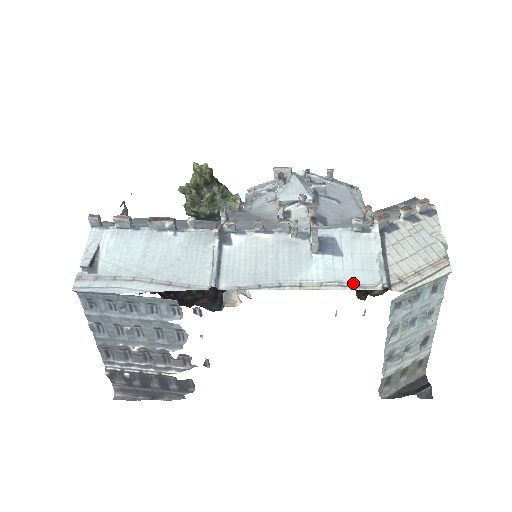
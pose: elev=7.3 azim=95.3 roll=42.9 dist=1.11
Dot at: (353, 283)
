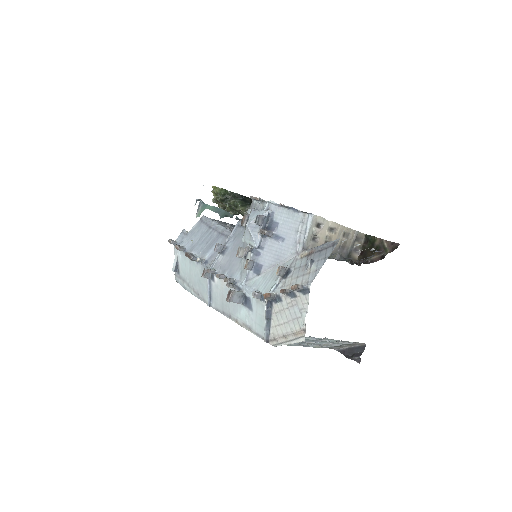
Dot at: (255, 331)
